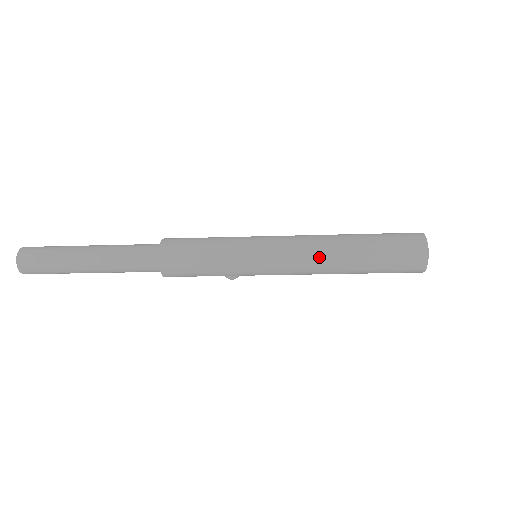
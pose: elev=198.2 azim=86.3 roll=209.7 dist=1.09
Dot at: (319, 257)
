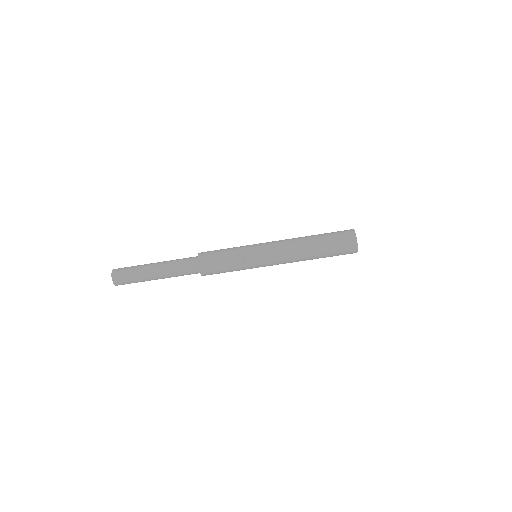
Dot at: occluded
